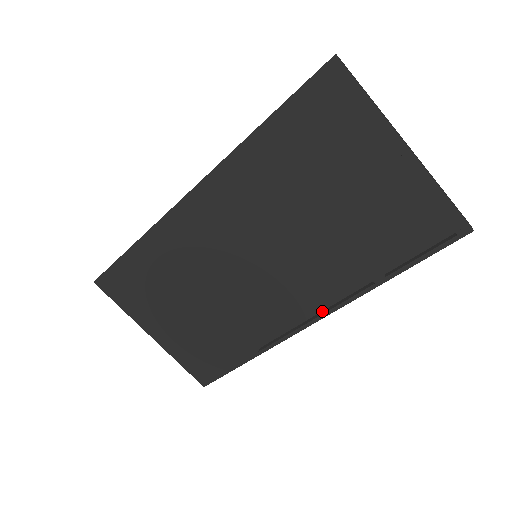
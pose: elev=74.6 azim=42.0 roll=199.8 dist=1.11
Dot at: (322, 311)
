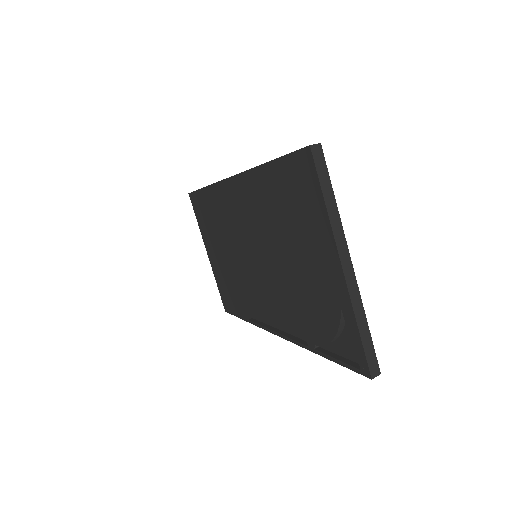
Dot at: (283, 331)
